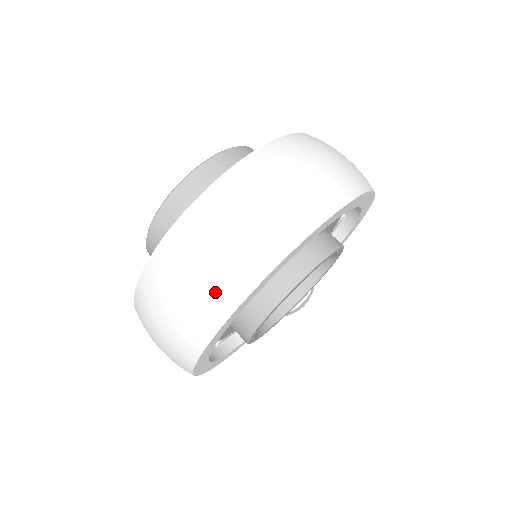
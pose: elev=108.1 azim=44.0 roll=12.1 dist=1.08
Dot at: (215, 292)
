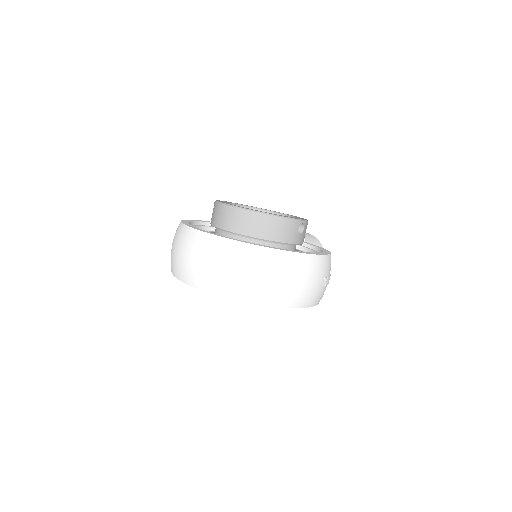
Dot at: (180, 268)
